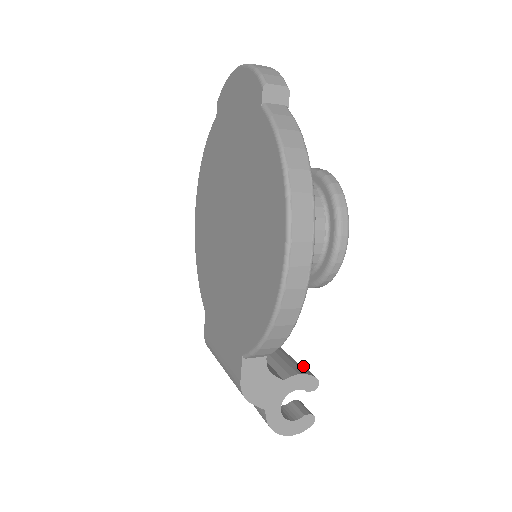
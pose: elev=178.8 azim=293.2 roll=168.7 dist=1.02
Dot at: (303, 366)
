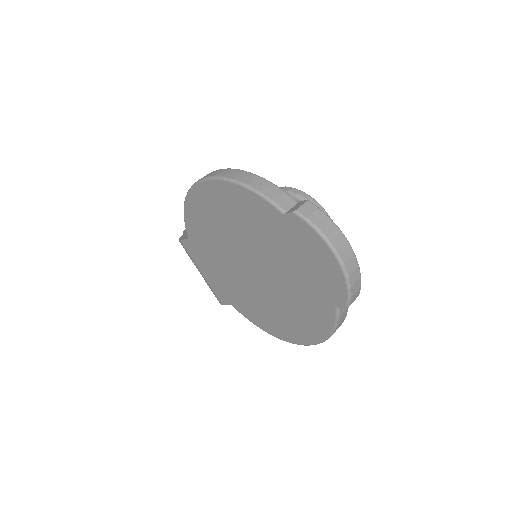
Dot at: occluded
